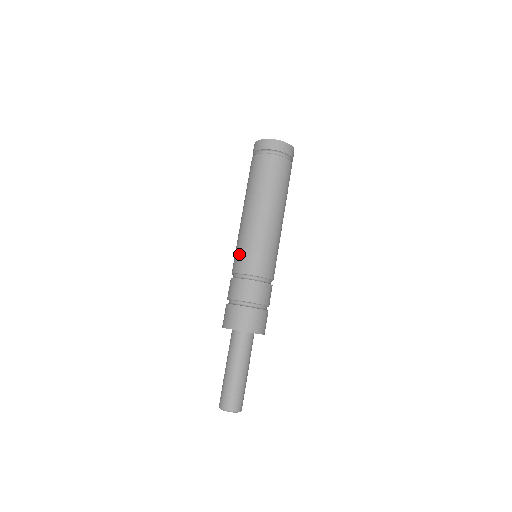
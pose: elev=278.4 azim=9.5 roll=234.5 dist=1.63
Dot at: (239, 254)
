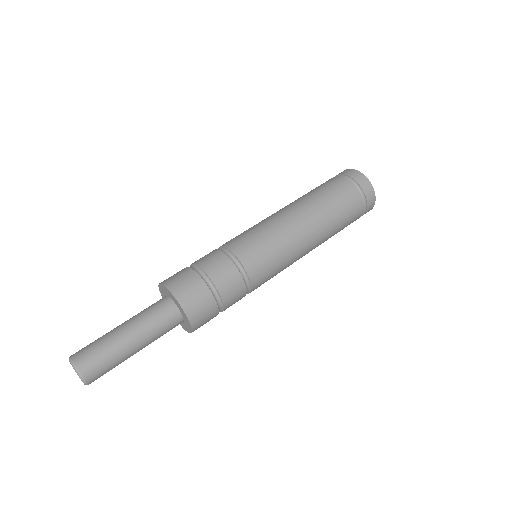
Dot at: (252, 239)
